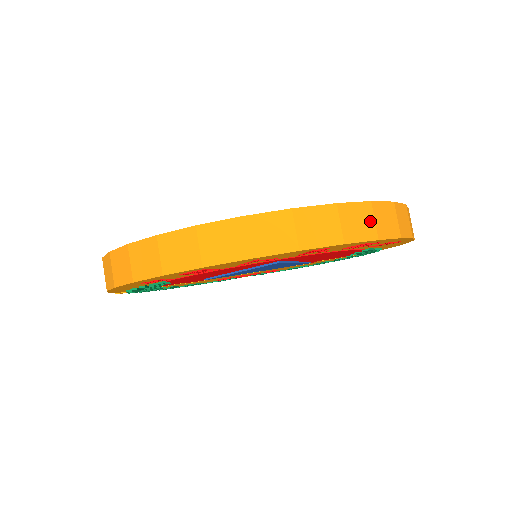
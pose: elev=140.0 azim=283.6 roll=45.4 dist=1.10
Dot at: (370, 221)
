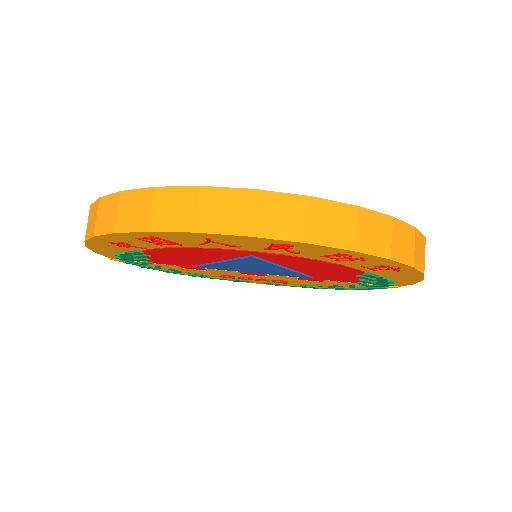
Dot at: (349, 227)
